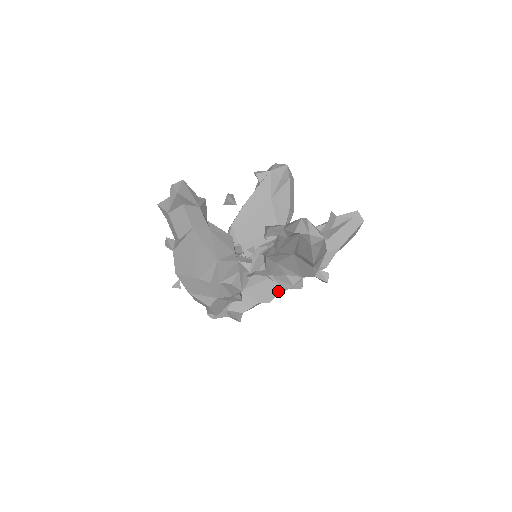
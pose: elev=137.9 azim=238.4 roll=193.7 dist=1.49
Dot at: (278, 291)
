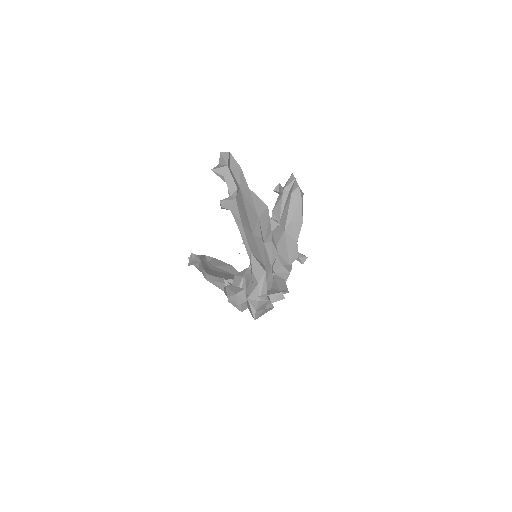
Dot at: (284, 281)
